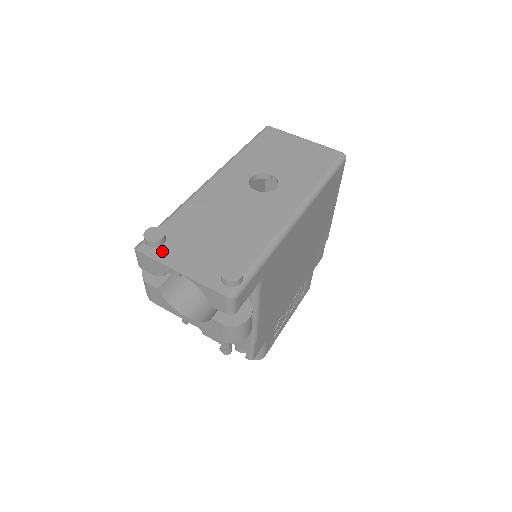
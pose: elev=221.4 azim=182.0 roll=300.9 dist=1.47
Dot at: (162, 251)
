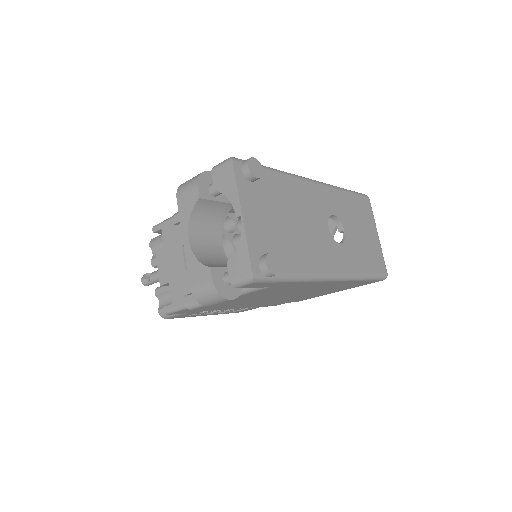
Dot at: (246, 185)
